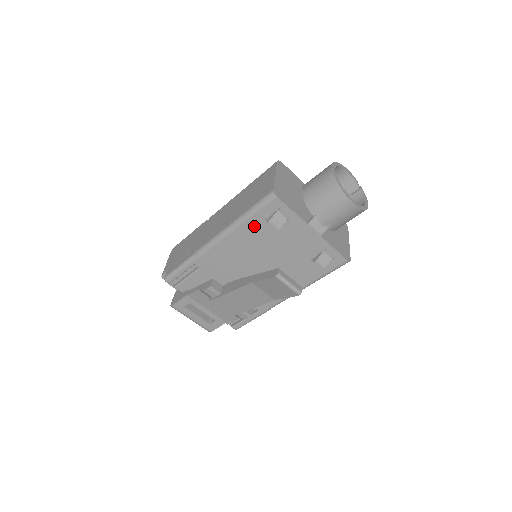
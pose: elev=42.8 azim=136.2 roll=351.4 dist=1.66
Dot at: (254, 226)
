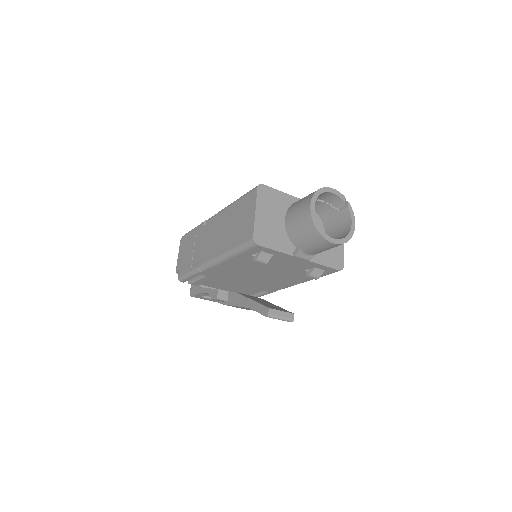
Dot at: (243, 258)
